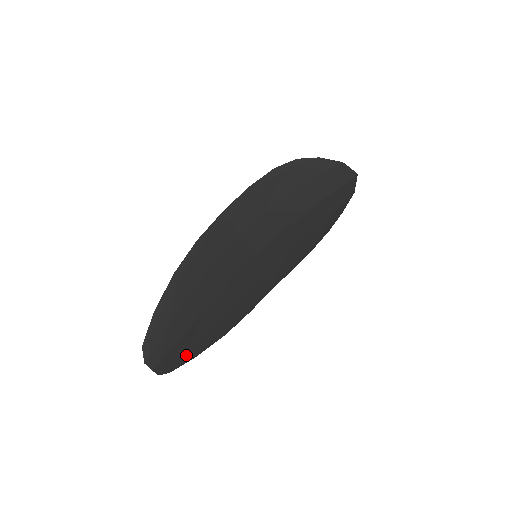
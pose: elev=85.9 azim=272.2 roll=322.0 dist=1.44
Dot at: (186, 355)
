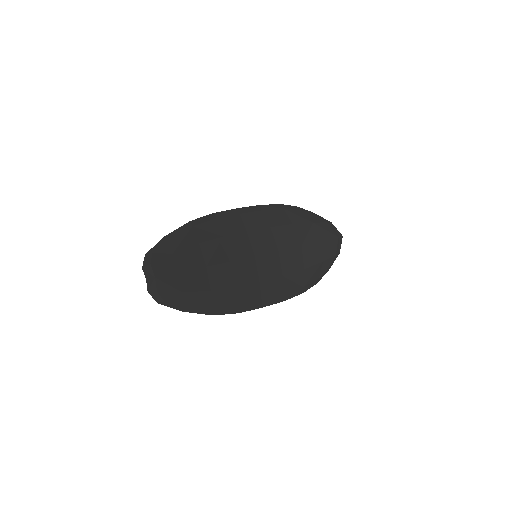
Dot at: (177, 297)
